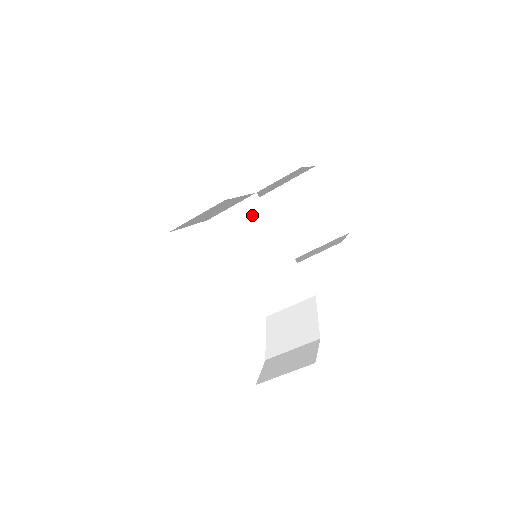
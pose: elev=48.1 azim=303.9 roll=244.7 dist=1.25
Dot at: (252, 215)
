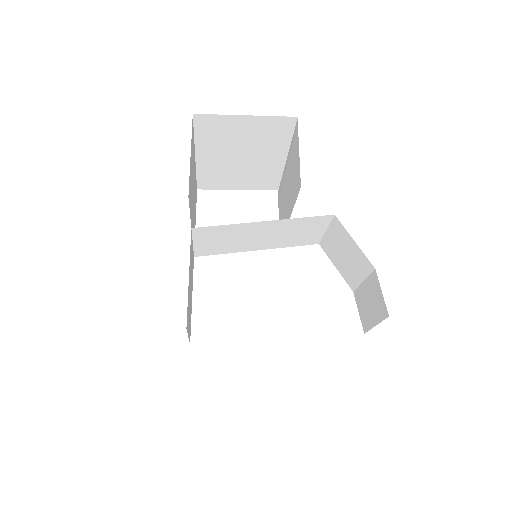
Dot at: (212, 235)
